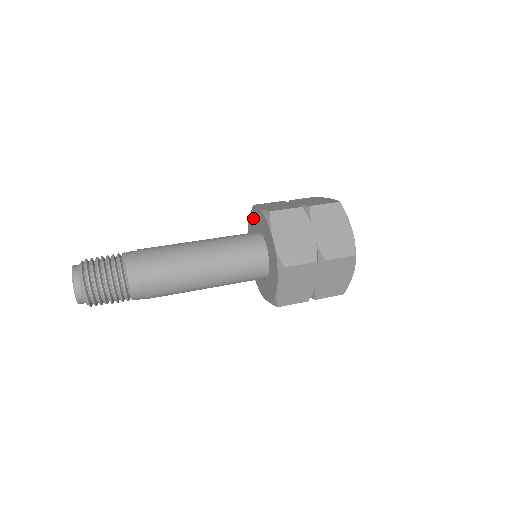
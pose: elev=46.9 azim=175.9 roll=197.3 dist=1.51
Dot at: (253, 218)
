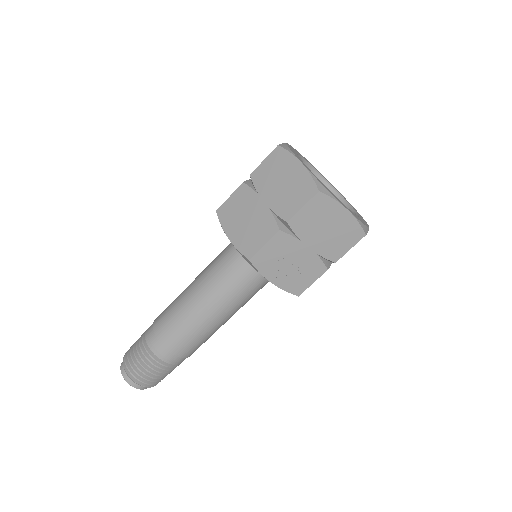
Dot at: occluded
